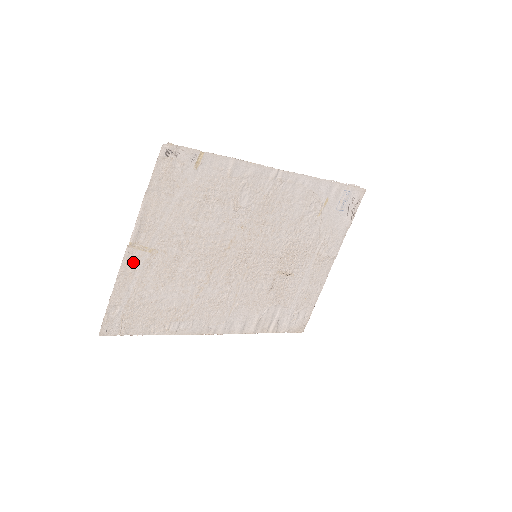
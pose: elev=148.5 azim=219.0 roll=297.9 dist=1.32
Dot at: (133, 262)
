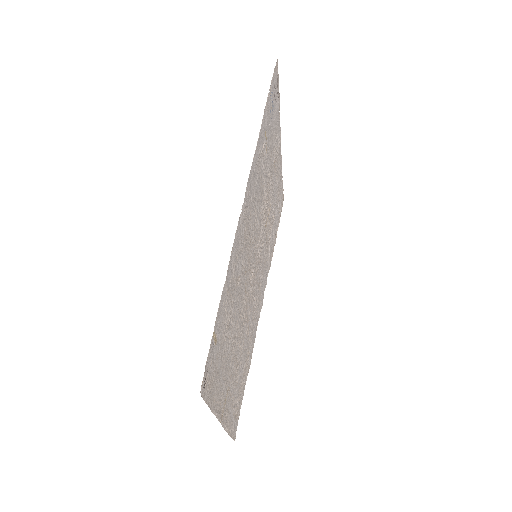
Dot at: (225, 414)
